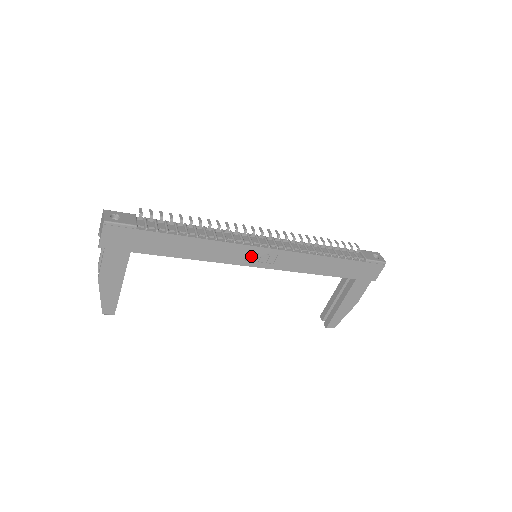
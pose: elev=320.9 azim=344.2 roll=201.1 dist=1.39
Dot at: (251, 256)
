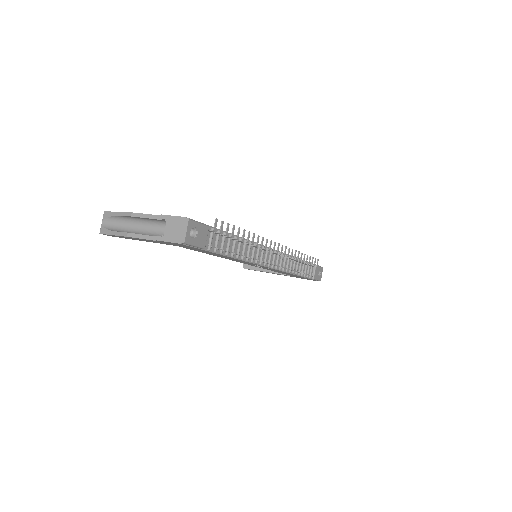
Dot at: occluded
